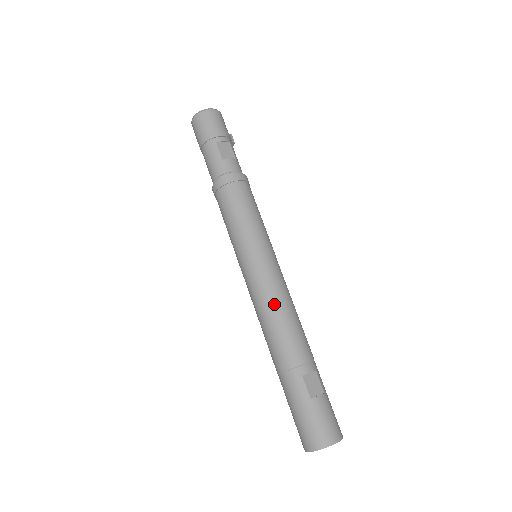
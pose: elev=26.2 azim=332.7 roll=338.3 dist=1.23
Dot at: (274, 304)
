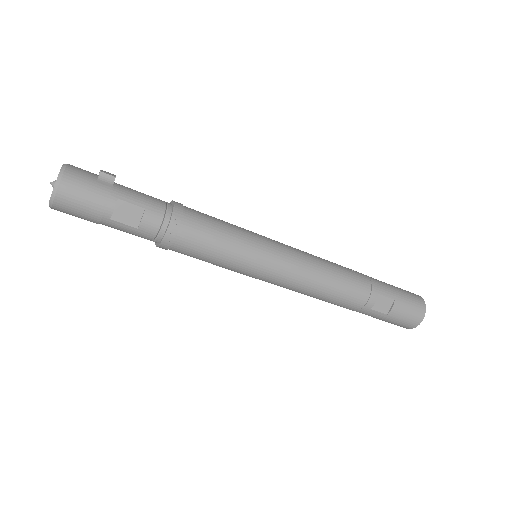
Dot at: (310, 290)
